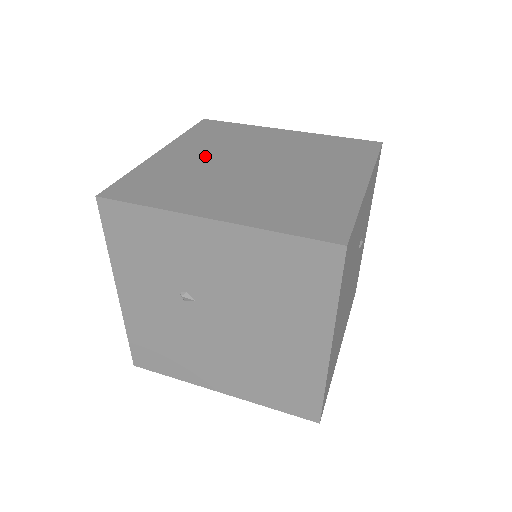
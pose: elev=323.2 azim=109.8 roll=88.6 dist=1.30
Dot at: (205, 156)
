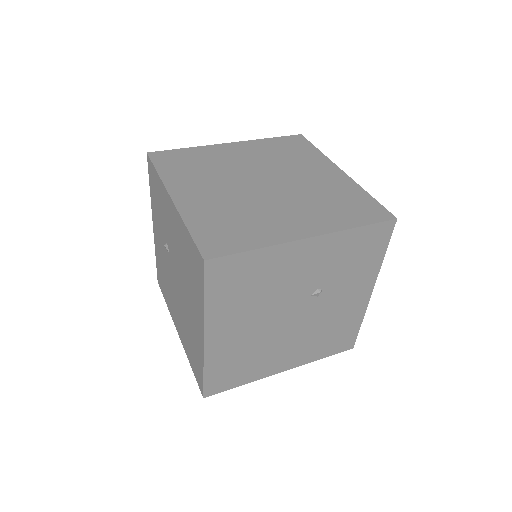
Dot at: (246, 160)
